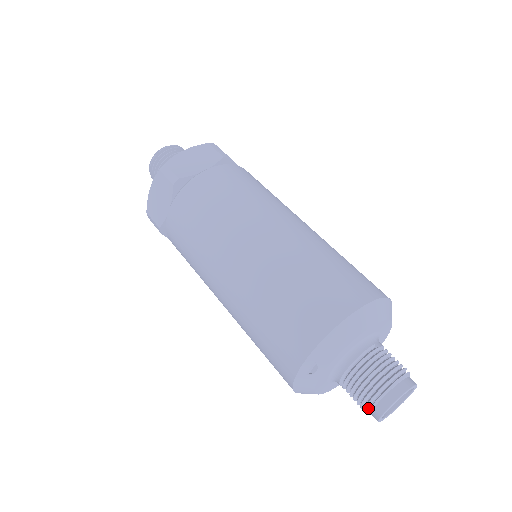
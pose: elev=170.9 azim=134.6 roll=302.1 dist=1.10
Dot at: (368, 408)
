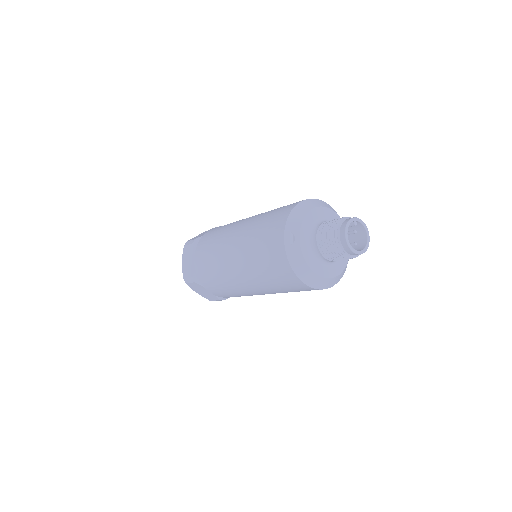
Dot at: (338, 244)
